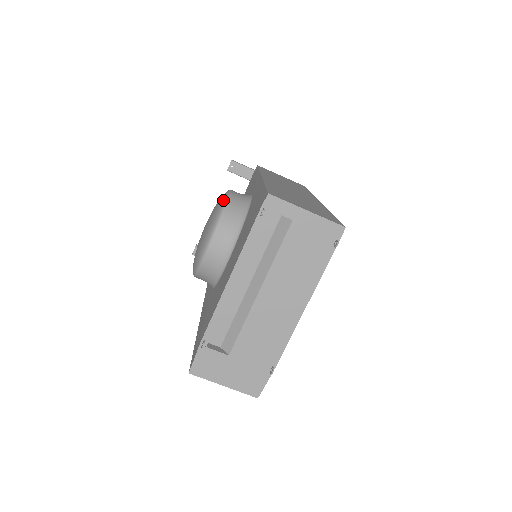
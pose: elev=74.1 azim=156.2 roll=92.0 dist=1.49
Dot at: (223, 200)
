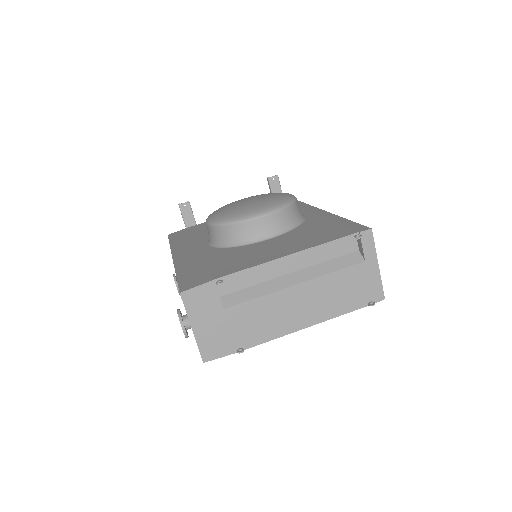
Dot at: (292, 197)
